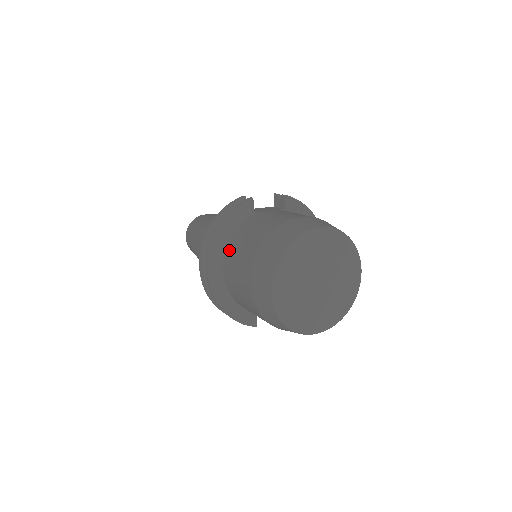
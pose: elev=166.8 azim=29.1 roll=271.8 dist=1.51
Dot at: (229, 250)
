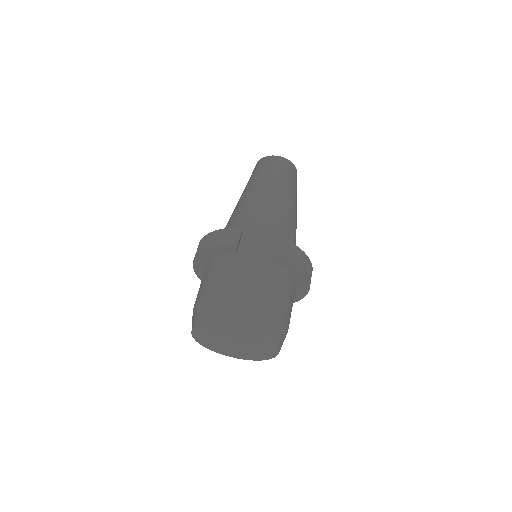
Dot at: (207, 266)
